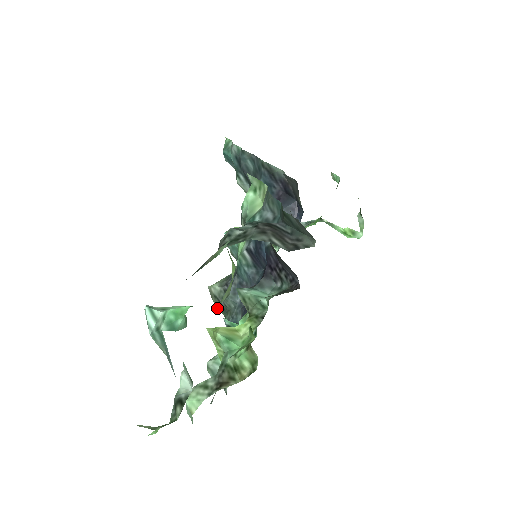
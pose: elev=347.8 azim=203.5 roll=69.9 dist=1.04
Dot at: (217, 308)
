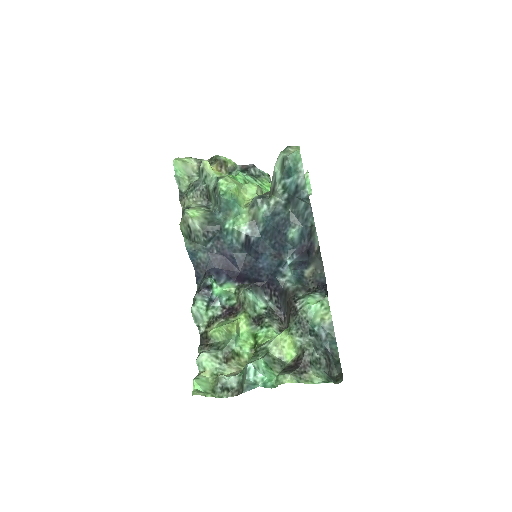
Dot at: (182, 229)
